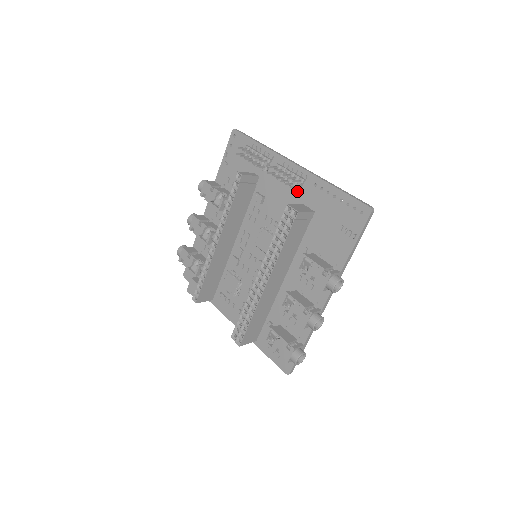
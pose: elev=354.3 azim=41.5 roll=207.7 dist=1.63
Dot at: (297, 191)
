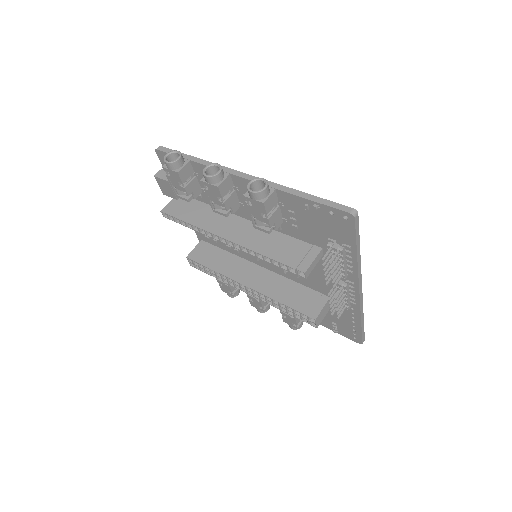
Dot at: occluded
